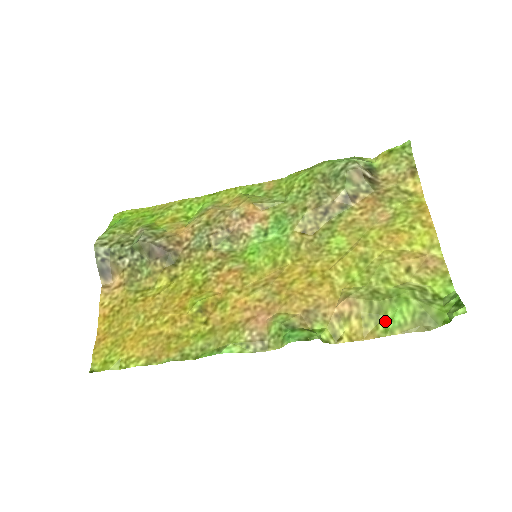
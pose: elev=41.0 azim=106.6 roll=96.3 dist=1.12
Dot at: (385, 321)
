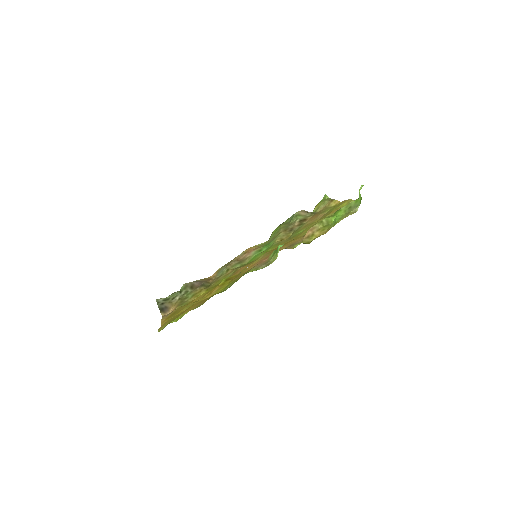
Dot at: (333, 223)
